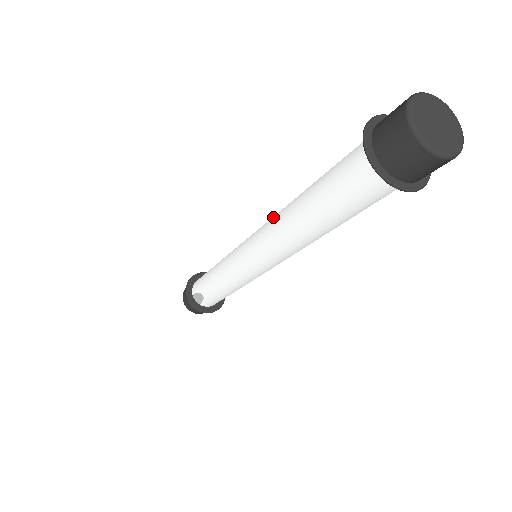
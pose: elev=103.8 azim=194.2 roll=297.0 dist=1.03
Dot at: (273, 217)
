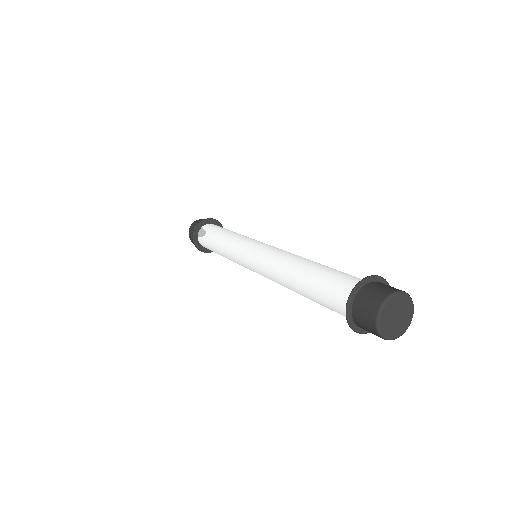
Dot at: (286, 252)
